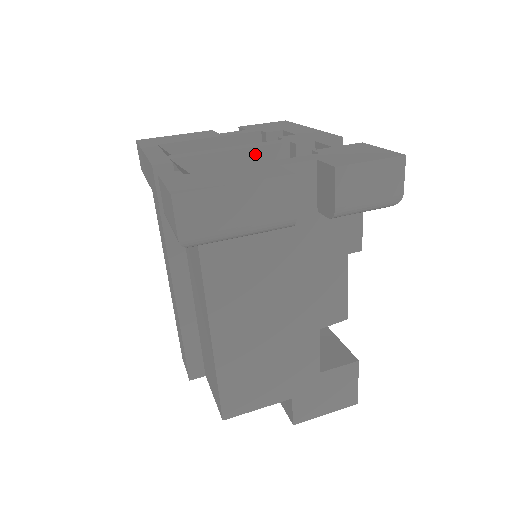
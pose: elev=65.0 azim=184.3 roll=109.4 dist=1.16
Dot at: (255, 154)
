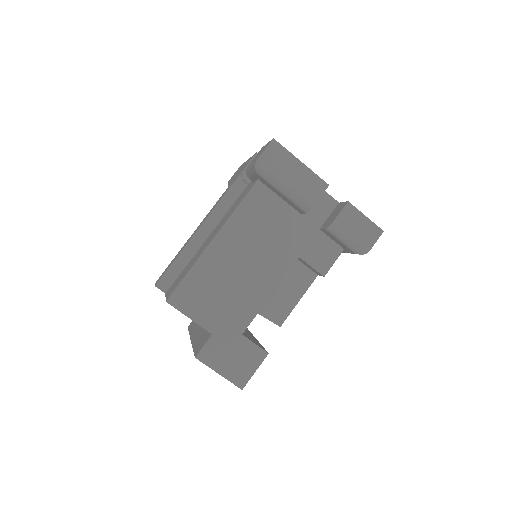
Dot at: occluded
